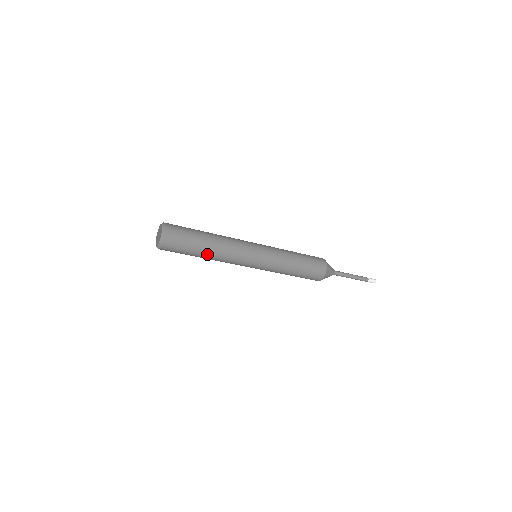
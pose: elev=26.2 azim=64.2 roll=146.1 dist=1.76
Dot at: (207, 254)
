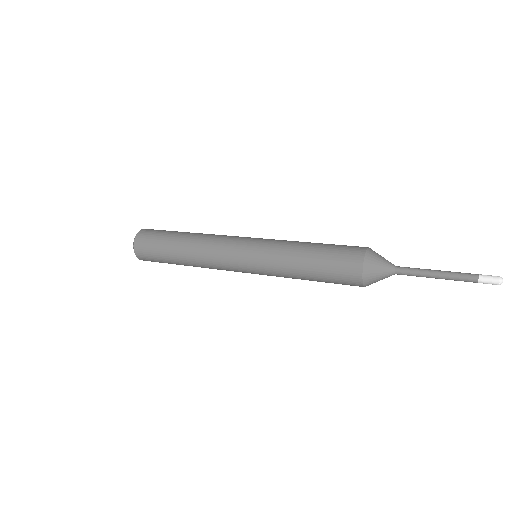
Dot at: occluded
